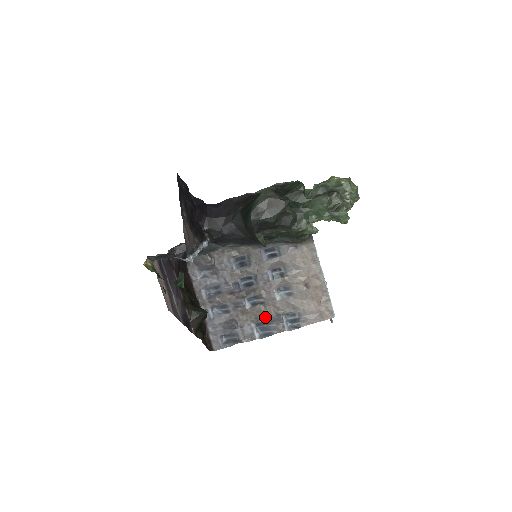
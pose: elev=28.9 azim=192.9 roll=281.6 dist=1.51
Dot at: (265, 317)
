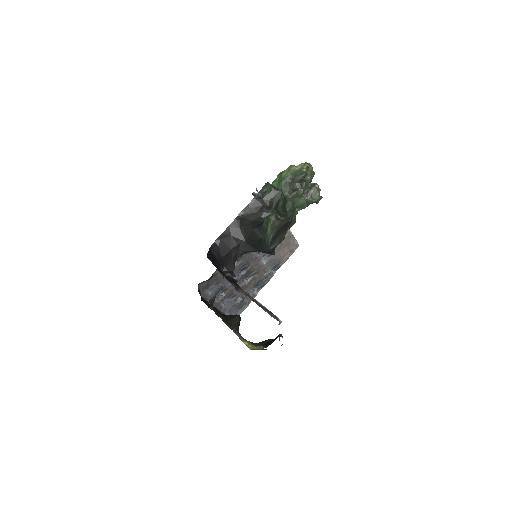
Dot at: (259, 279)
